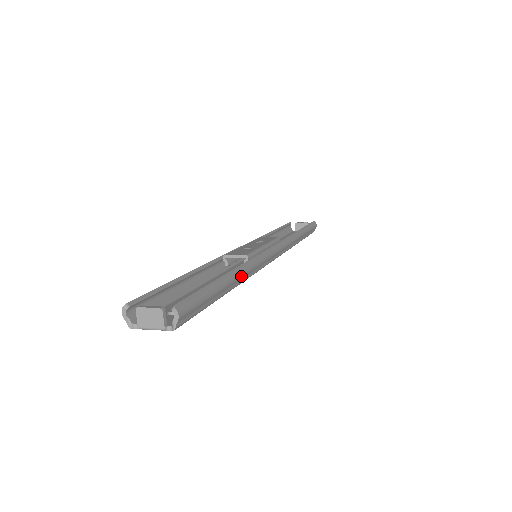
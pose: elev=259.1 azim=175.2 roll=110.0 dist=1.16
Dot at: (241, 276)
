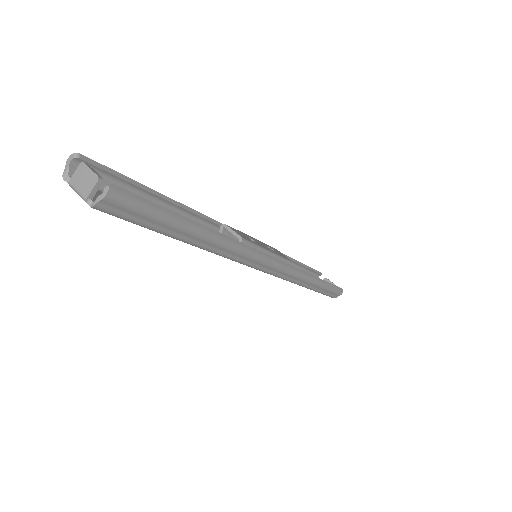
Dot at: (216, 243)
